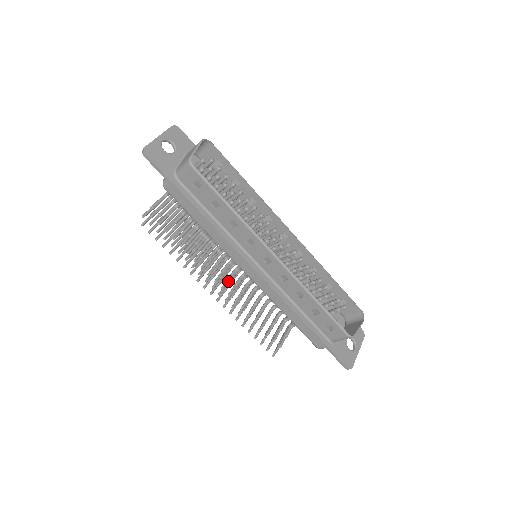
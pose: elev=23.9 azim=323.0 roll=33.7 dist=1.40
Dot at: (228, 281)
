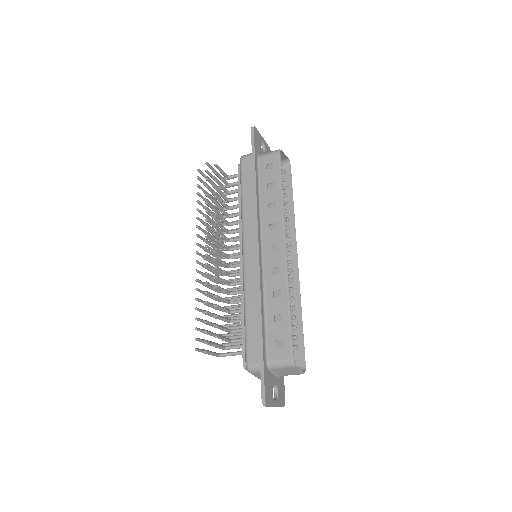
Dot at: (222, 252)
